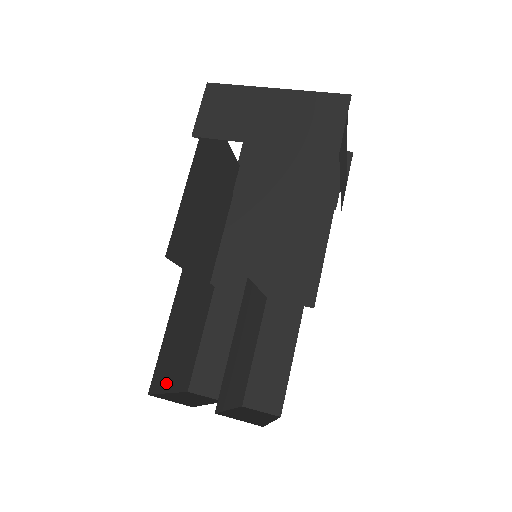
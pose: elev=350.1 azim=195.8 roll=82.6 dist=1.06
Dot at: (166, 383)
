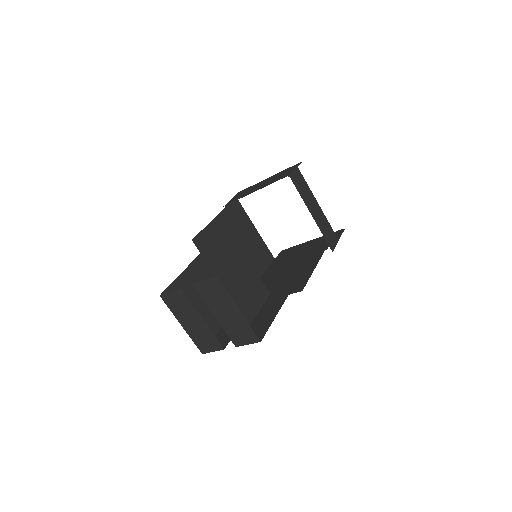
Dot at: occluded
